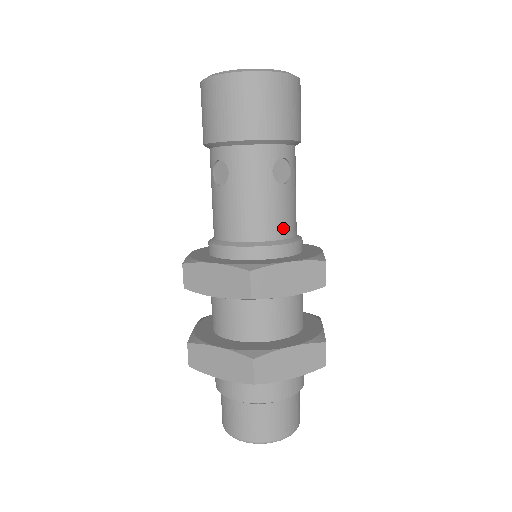
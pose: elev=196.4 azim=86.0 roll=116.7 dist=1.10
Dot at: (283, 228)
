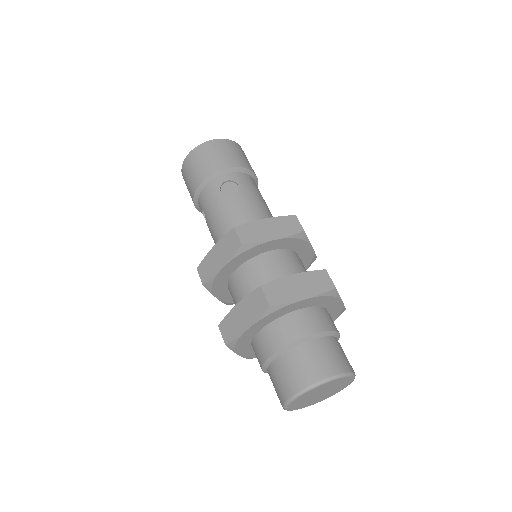
Dot at: occluded
